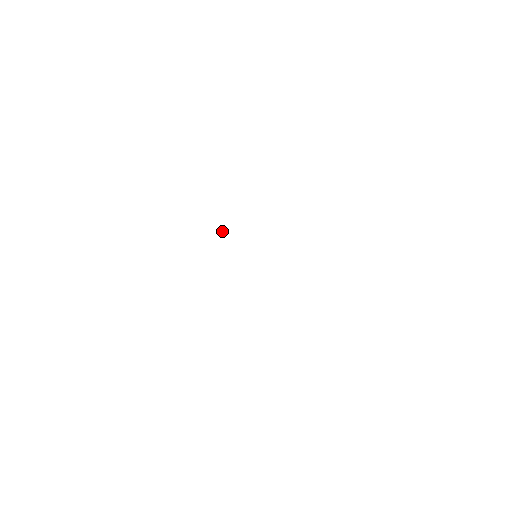
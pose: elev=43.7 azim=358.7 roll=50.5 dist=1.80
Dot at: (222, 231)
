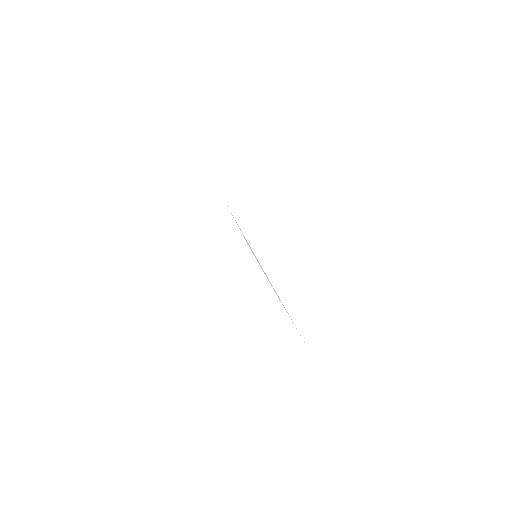
Dot at: occluded
